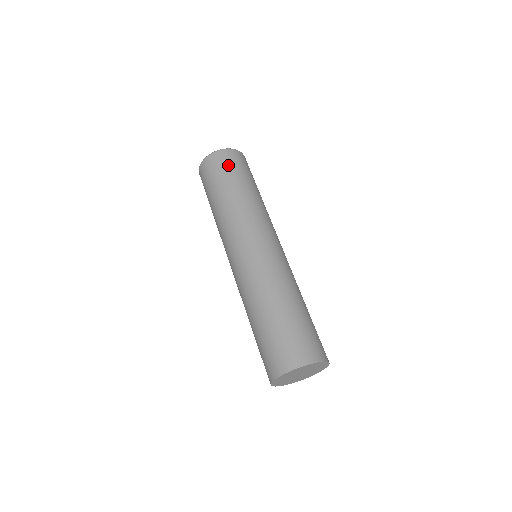
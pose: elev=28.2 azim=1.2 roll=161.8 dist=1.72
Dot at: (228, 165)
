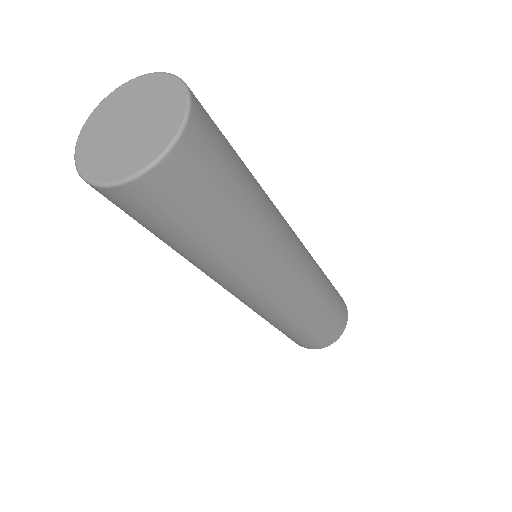
Dot at: (217, 162)
